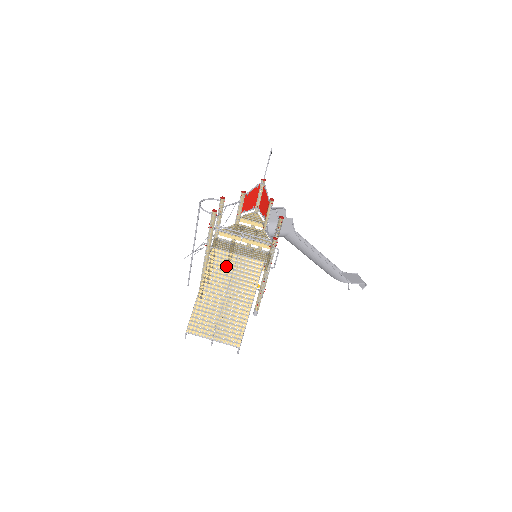
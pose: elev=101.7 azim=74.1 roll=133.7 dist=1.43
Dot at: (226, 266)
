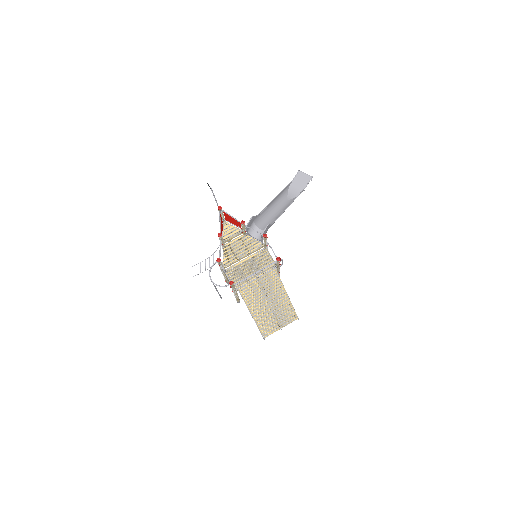
Dot at: (255, 291)
